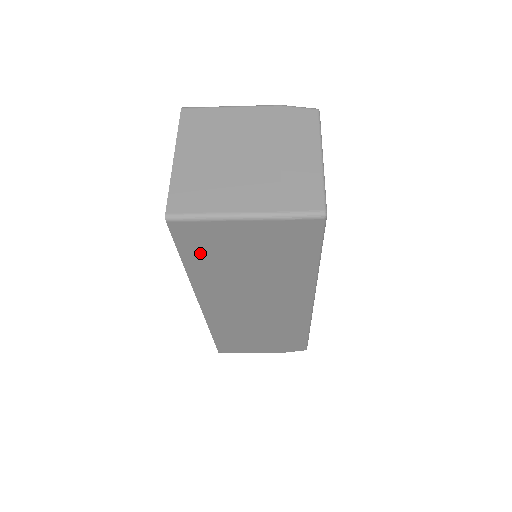
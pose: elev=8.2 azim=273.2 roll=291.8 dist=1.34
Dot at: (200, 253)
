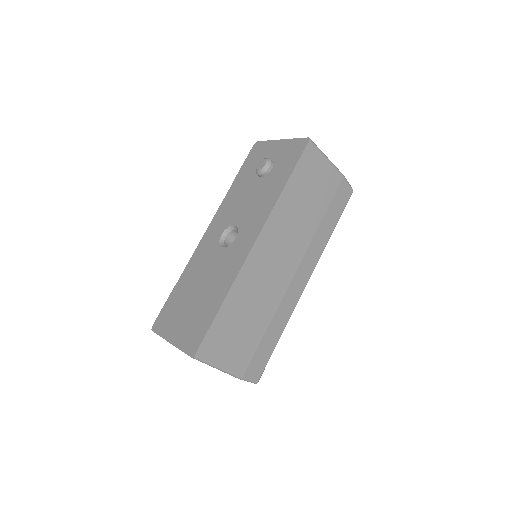
Dot at: (302, 177)
